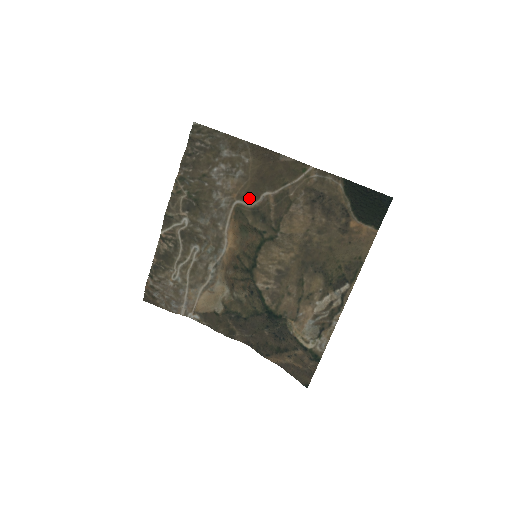
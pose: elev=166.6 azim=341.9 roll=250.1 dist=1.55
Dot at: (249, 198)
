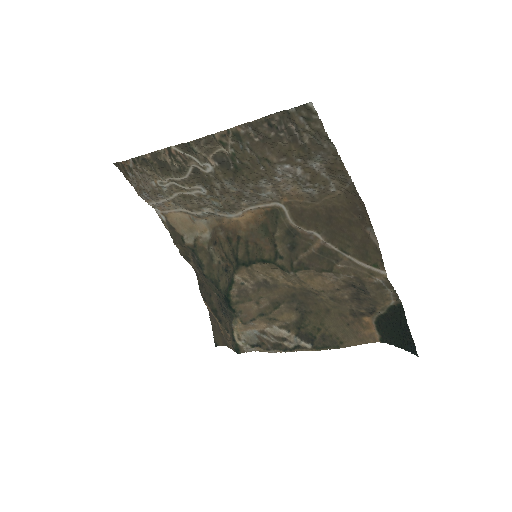
Dot at: (298, 216)
